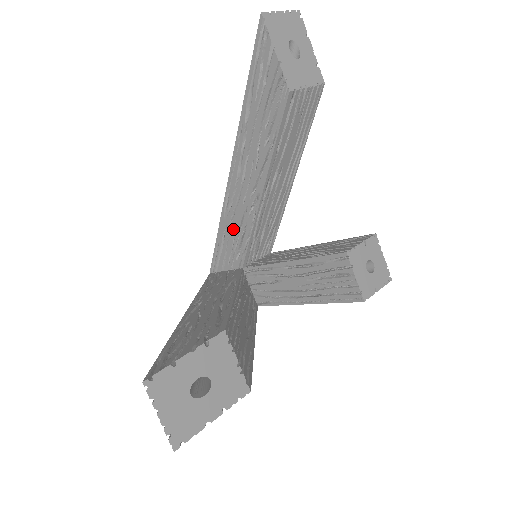
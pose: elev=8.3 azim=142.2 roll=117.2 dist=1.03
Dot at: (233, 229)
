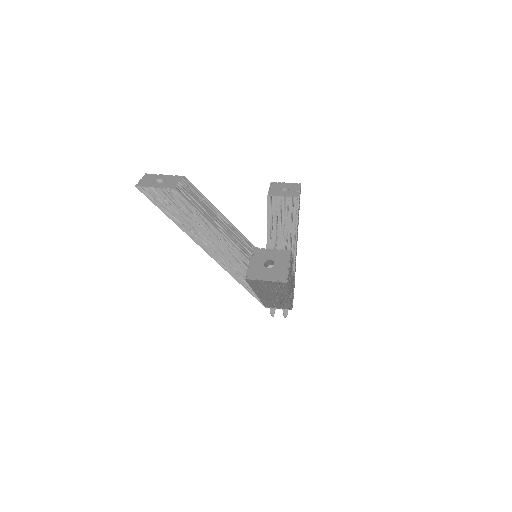
Dot at: (239, 269)
